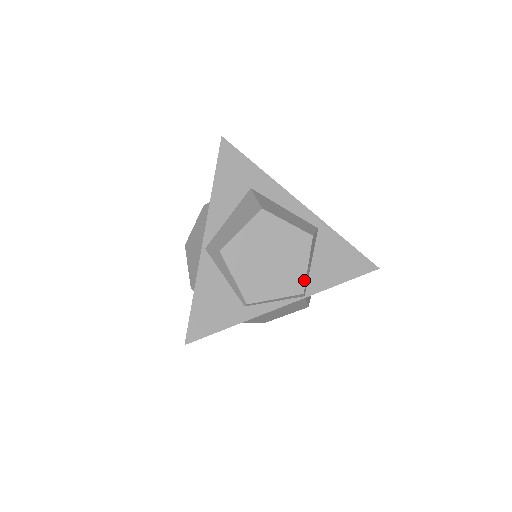
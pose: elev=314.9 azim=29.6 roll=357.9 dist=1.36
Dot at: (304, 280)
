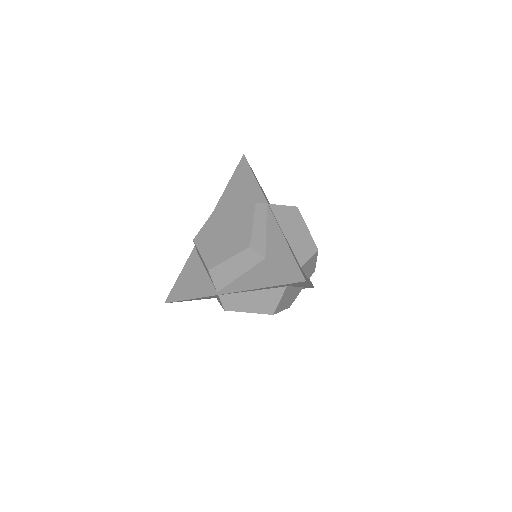
Dot at: occluded
